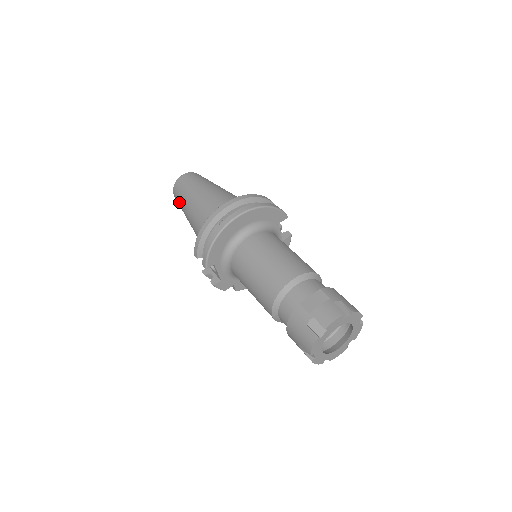
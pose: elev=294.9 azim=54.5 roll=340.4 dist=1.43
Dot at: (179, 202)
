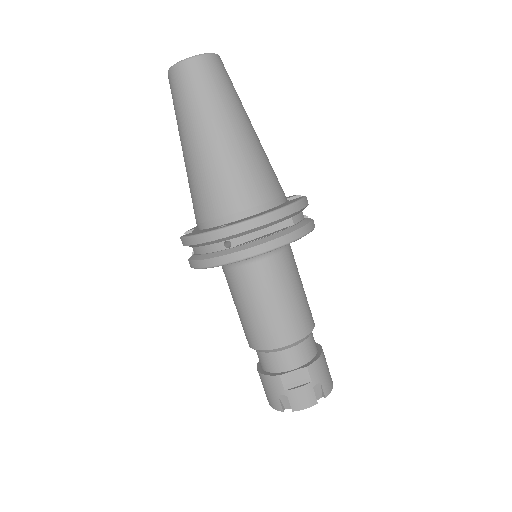
Dot at: (174, 107)
